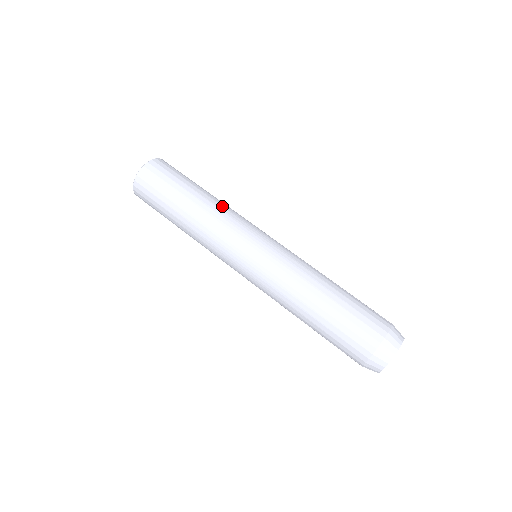
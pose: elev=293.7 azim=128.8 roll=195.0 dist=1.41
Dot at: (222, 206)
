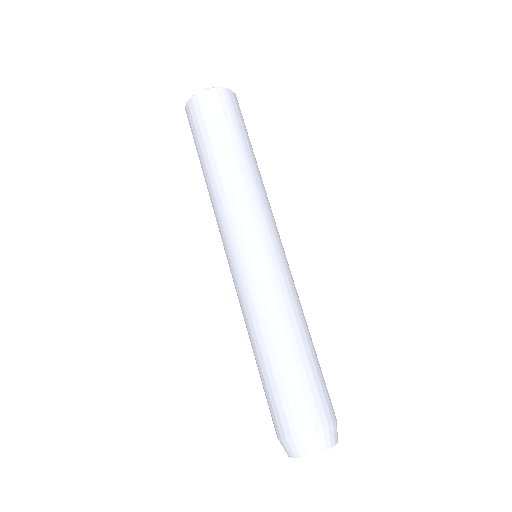
Dot at: (237, 186)
